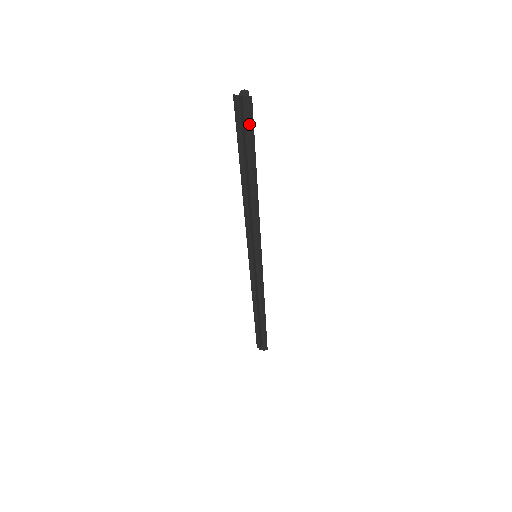
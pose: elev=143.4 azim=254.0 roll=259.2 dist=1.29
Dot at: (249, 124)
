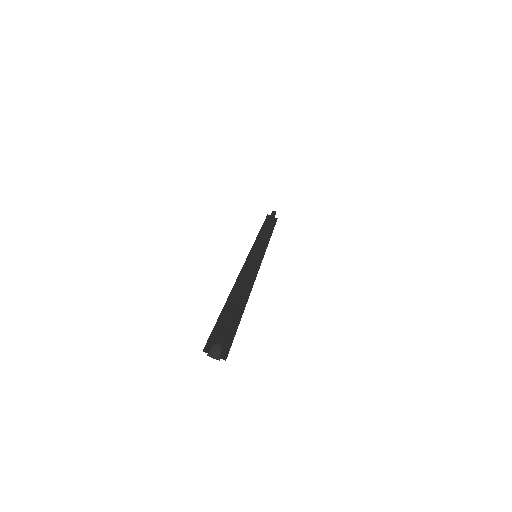
Dot at: (227, 339)
